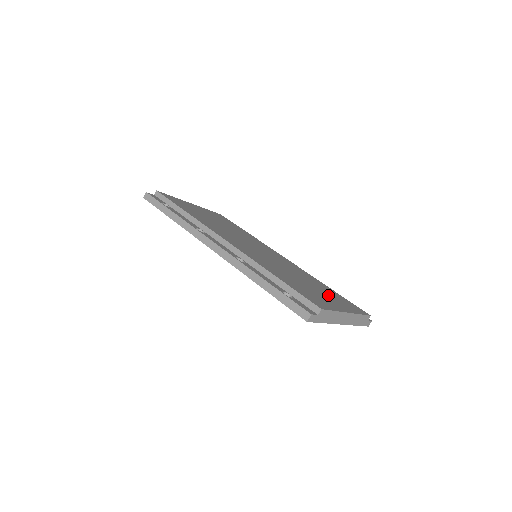
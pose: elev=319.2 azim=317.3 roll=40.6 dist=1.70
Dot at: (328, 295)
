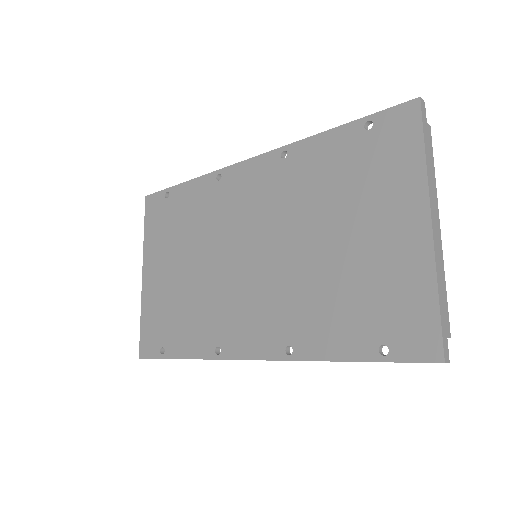
Dot at: occluded
